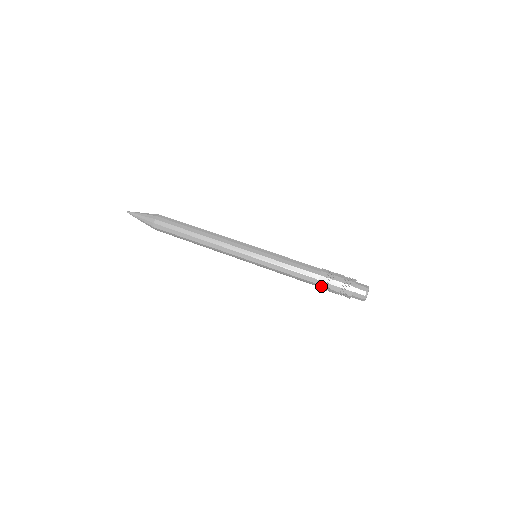
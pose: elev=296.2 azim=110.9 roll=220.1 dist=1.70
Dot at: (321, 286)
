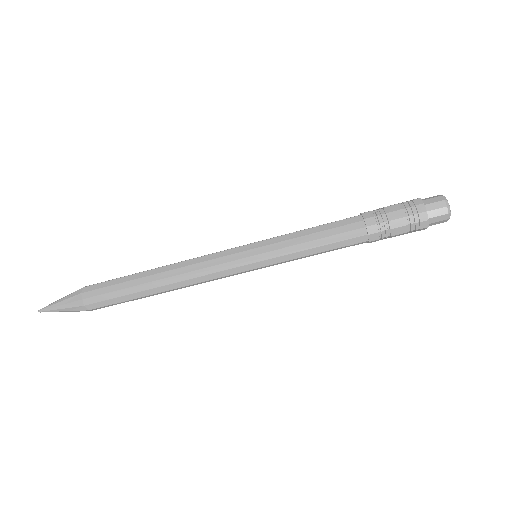
Dot at: occluded
